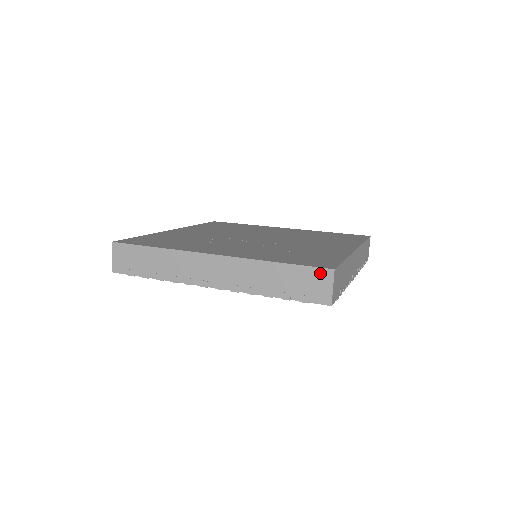
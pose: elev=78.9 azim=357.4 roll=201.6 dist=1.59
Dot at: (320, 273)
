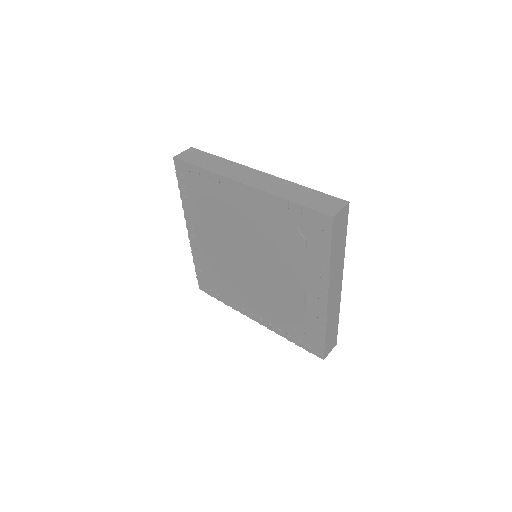
Dot at: (337, 200)
